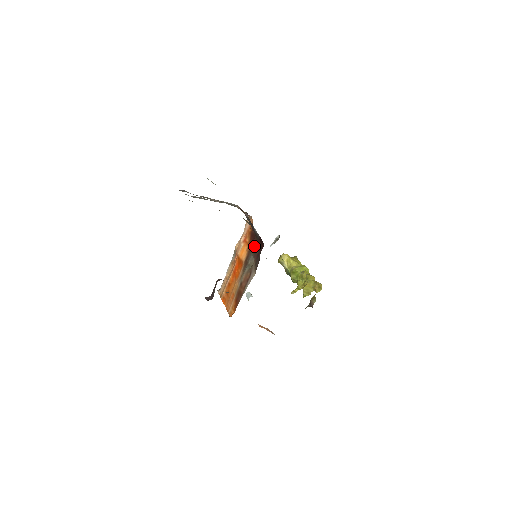
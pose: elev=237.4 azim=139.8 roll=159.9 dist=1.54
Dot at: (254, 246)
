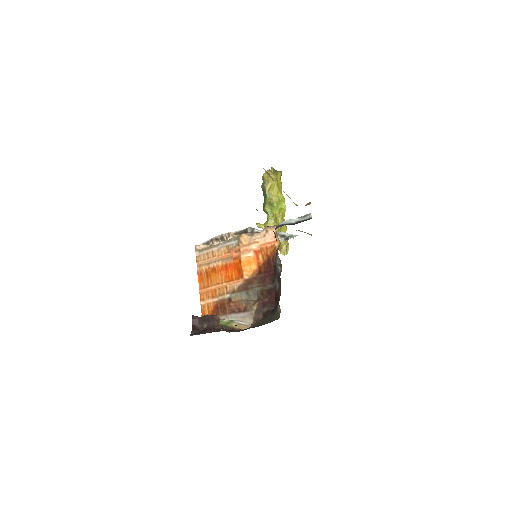
Dot at: (265, 285)
